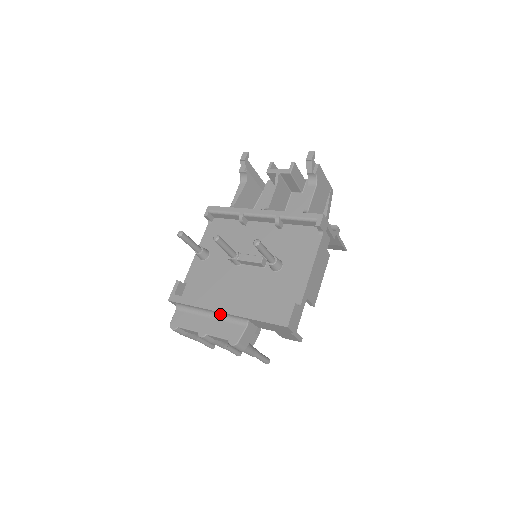
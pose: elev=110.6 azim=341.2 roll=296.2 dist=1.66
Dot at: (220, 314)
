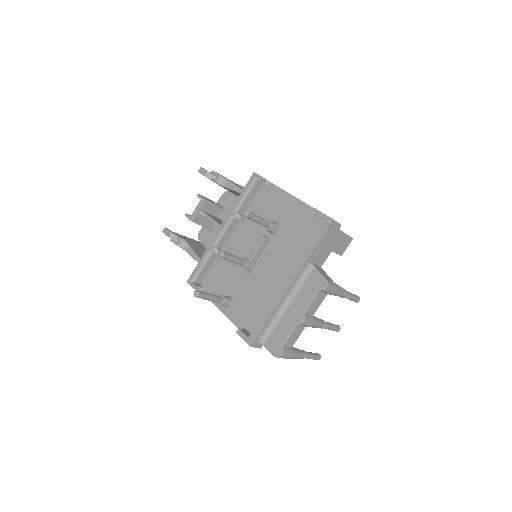
Dot at: (291, 292)
